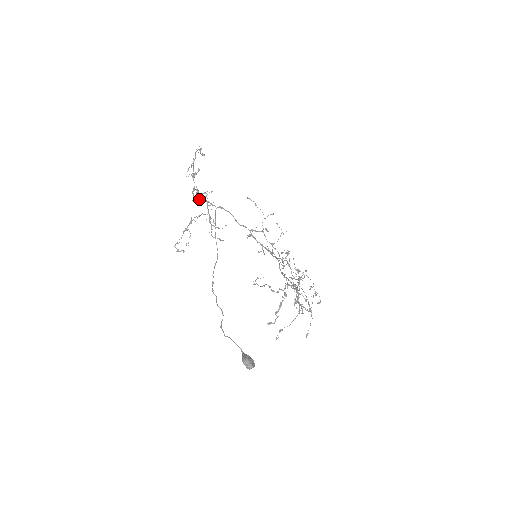
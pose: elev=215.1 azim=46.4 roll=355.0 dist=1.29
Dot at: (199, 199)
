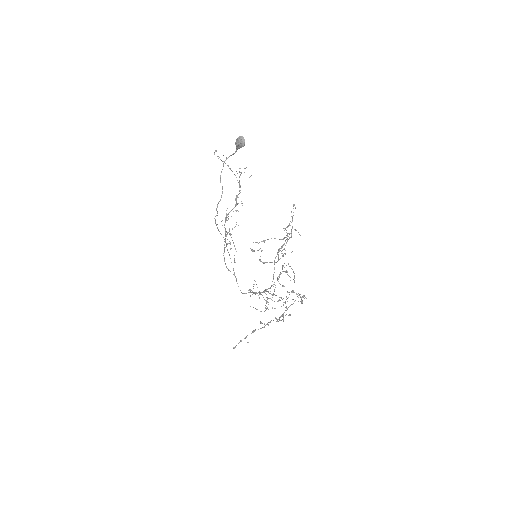
Dot at: occluded
